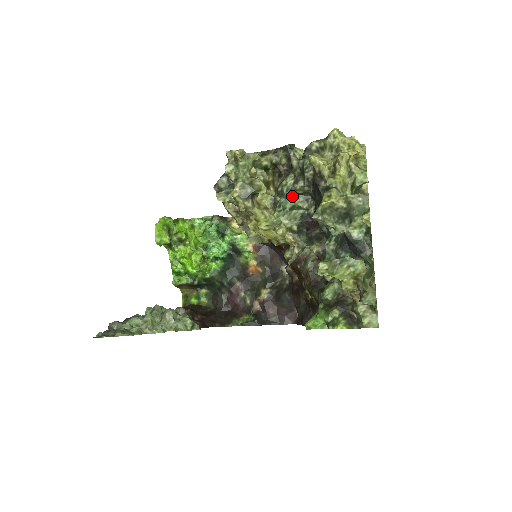
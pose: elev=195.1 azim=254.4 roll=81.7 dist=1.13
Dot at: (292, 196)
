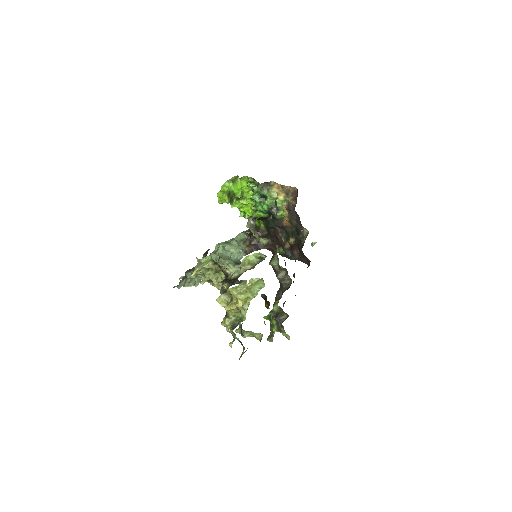
Dot at: occluded
